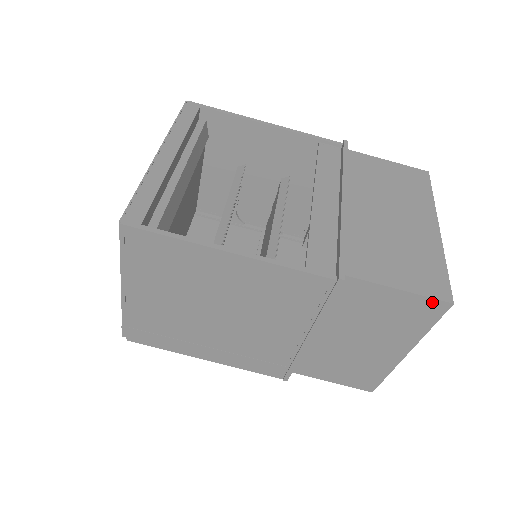
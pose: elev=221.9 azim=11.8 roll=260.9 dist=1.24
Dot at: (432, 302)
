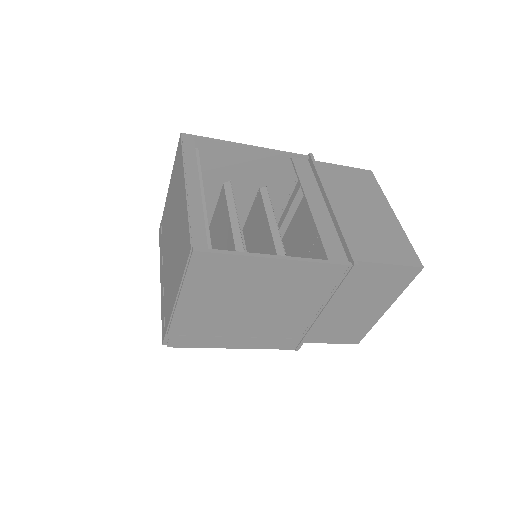
Dot at: (410, 269)
